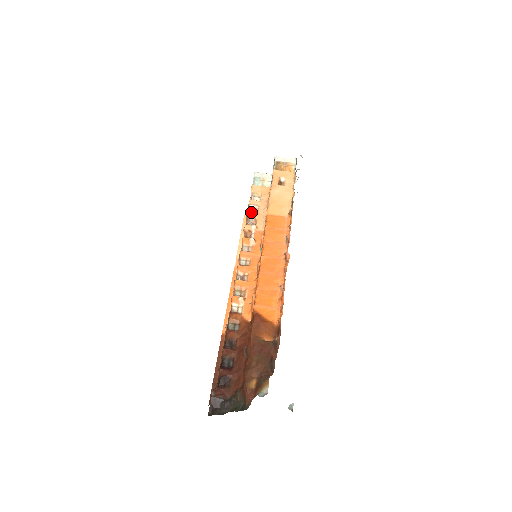
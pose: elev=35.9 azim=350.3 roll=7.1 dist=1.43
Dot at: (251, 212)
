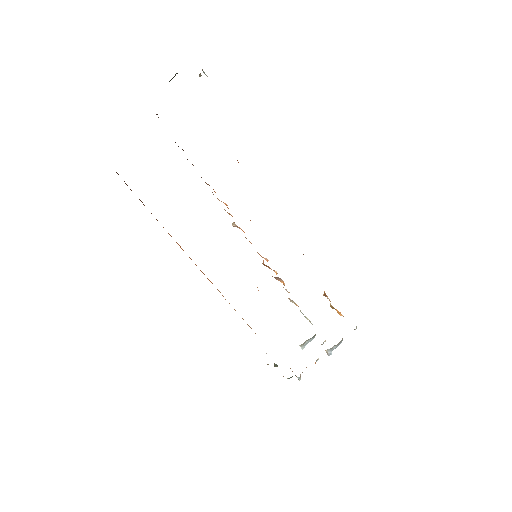
Dot at: (283, 281)
